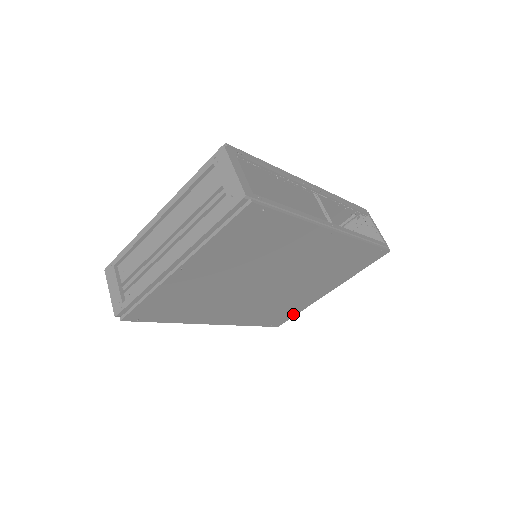
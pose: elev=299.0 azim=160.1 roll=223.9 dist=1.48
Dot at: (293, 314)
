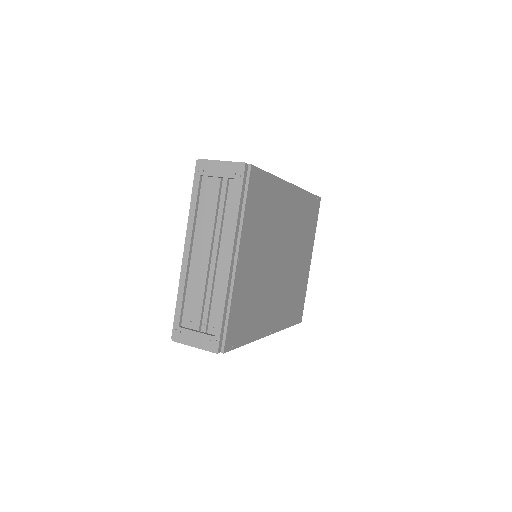
Dot at: (303, 300)
